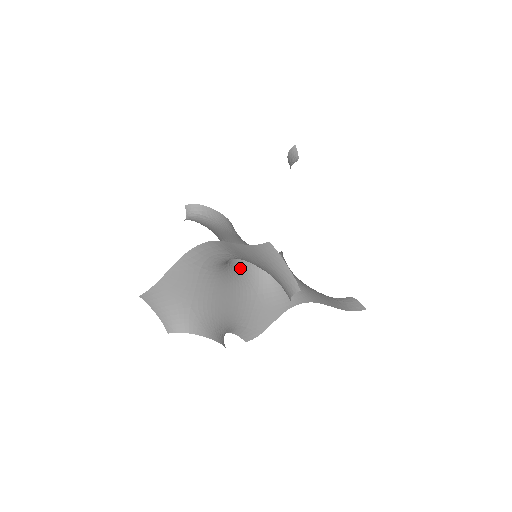
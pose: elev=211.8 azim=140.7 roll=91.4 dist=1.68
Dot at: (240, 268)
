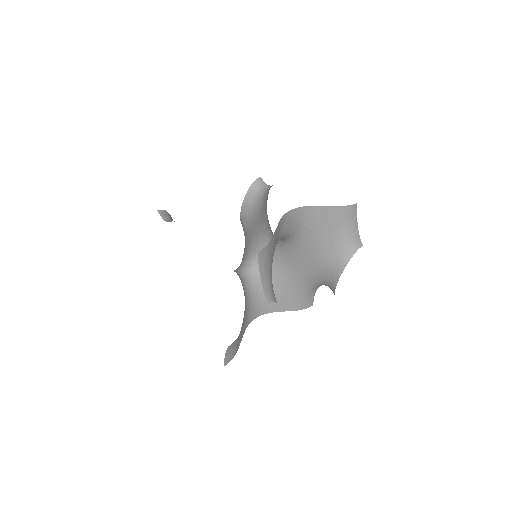
Dot at: occluded
